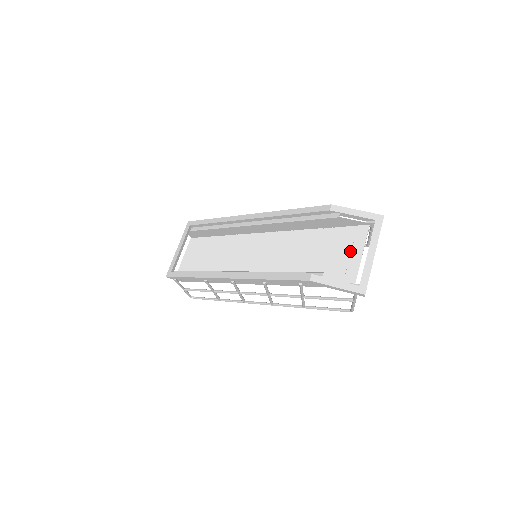
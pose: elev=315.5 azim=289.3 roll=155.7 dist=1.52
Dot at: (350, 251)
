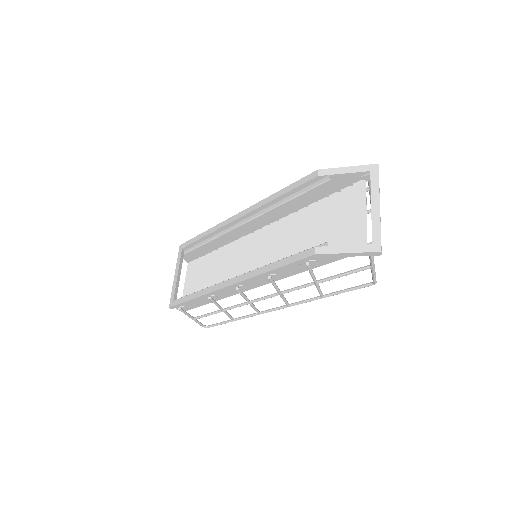
Dot at: (352, 213)
